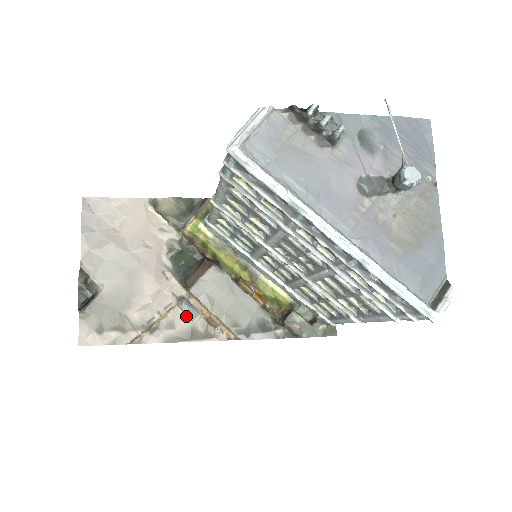
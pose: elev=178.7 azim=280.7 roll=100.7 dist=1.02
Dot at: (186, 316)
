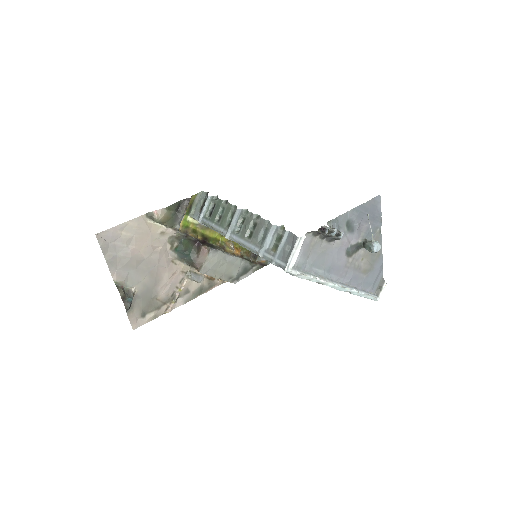
Dot at: (195, 282)
